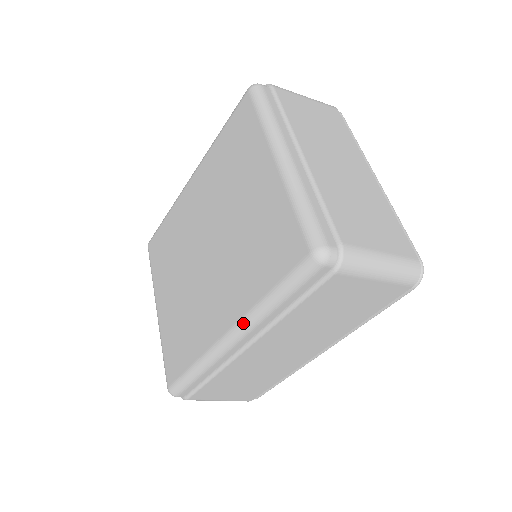
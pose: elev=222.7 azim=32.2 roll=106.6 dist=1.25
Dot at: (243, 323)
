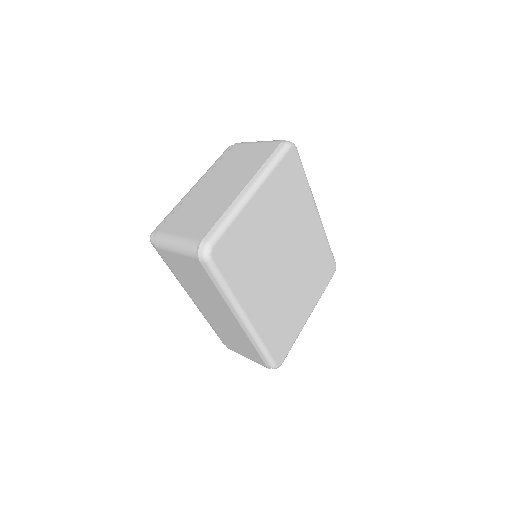
Dot at: occluded
